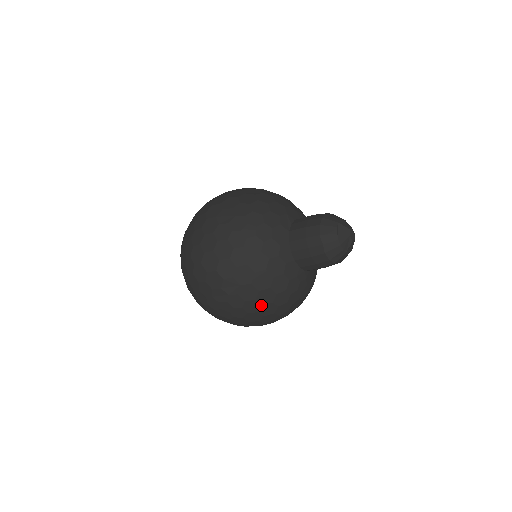
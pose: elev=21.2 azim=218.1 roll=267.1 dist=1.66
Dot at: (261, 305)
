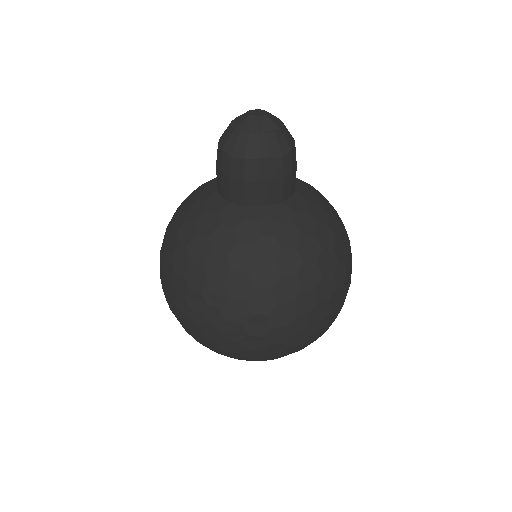
Dot at: (221, 283)
